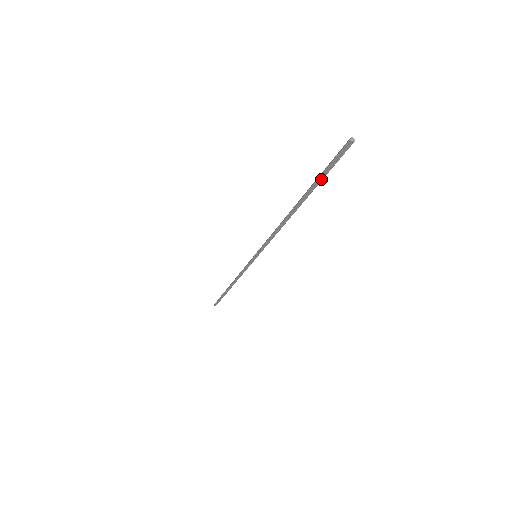
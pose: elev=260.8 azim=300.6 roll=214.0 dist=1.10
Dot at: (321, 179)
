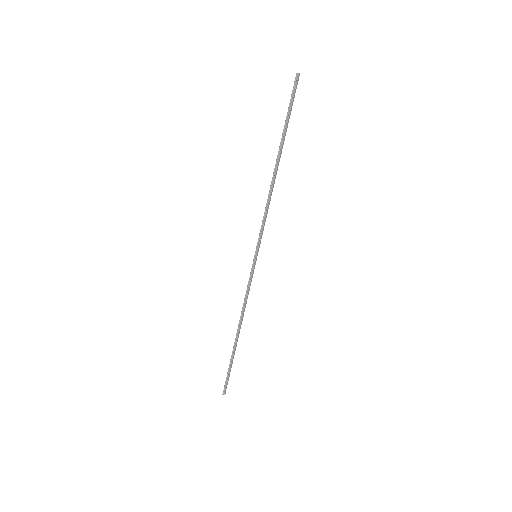
Dot at: (288, 118)
